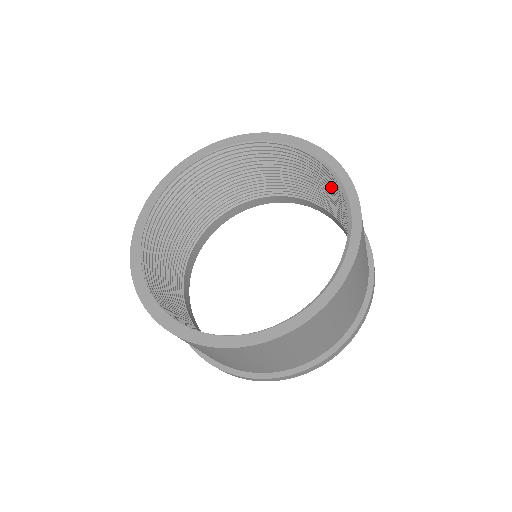
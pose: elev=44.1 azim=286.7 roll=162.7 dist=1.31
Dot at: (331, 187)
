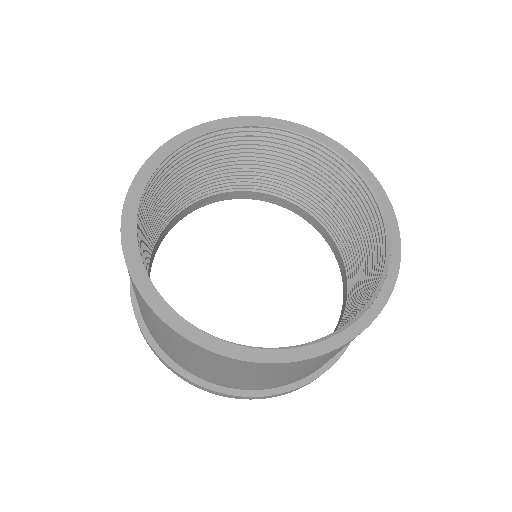
Dot at: (366, 227)
